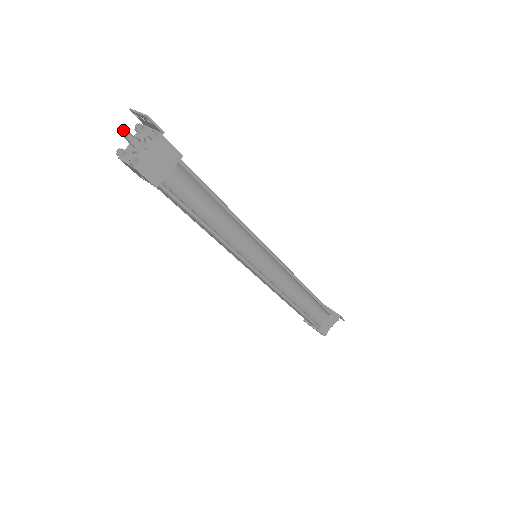
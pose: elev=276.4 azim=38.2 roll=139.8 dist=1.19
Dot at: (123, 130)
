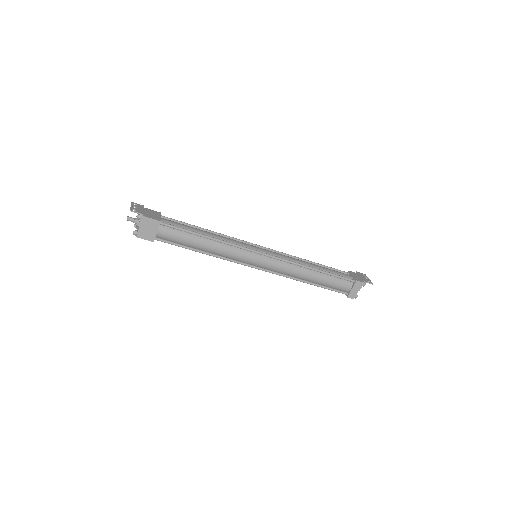
Dot at: (127, 218)
